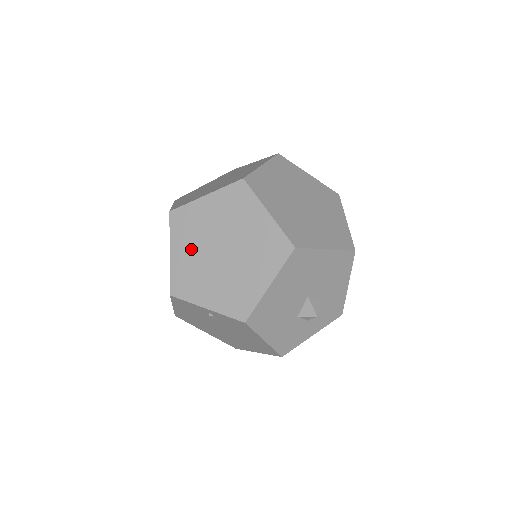
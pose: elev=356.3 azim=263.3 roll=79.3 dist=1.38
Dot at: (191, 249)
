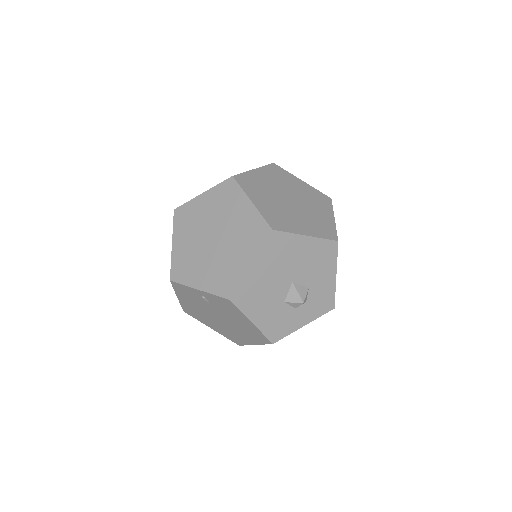
Dot at: (189, 239)
